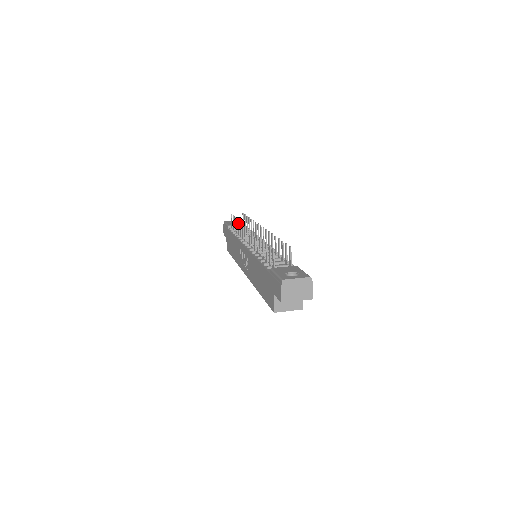
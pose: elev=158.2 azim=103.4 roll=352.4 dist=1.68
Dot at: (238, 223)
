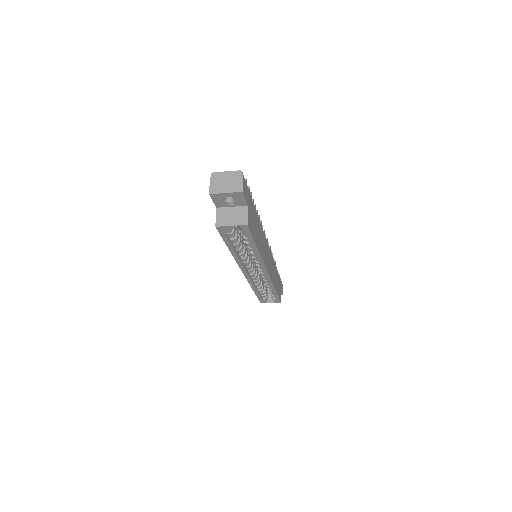
Dot at: occluded
